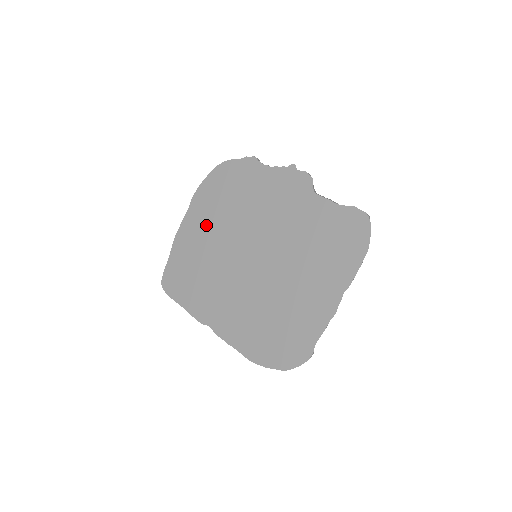
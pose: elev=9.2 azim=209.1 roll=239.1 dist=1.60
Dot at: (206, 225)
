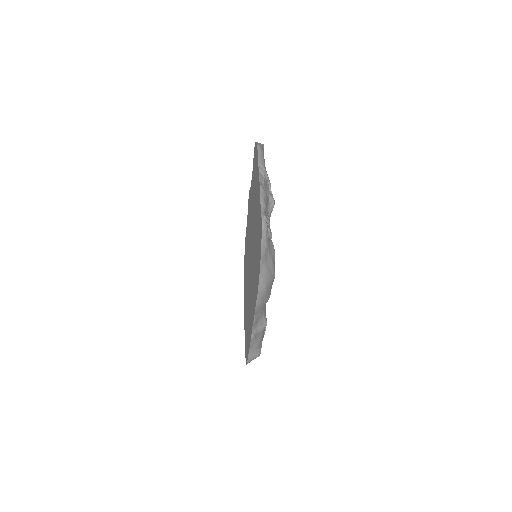
Dot at: occluded
